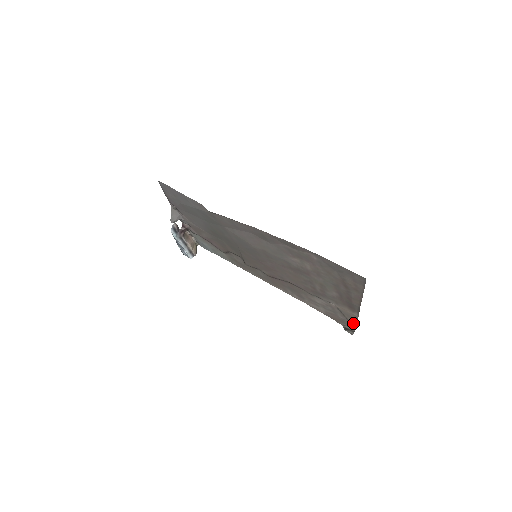
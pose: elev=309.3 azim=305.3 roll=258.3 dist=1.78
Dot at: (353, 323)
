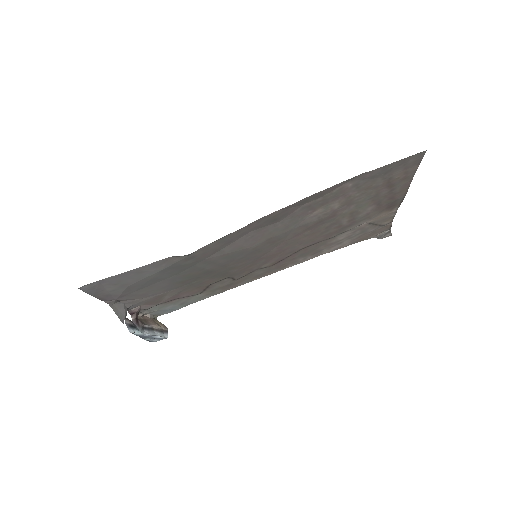
Dot at: (387, 224)
